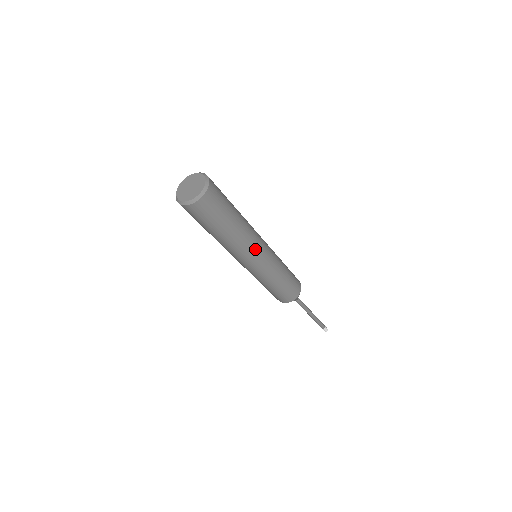
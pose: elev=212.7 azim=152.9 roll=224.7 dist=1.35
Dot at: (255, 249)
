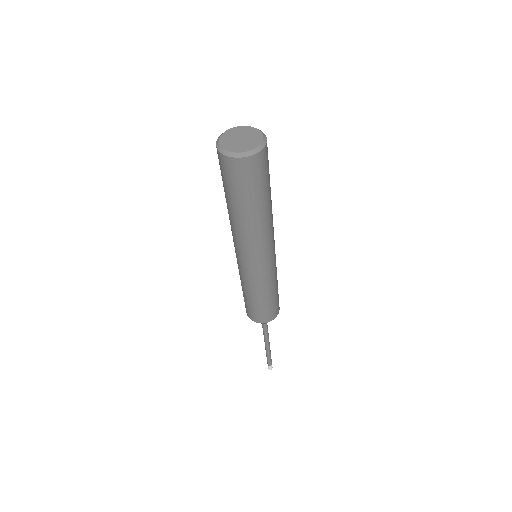
Dot at: (273, 233)
